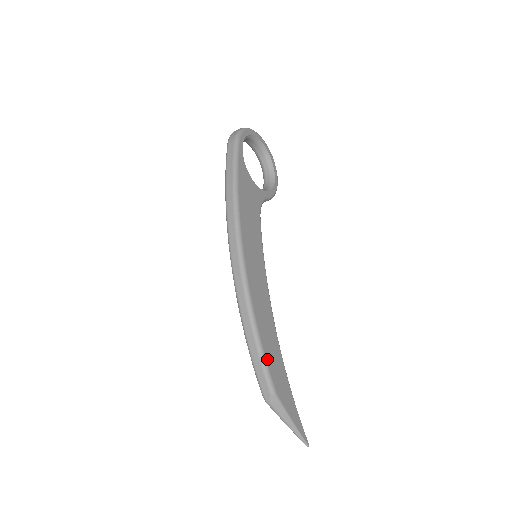
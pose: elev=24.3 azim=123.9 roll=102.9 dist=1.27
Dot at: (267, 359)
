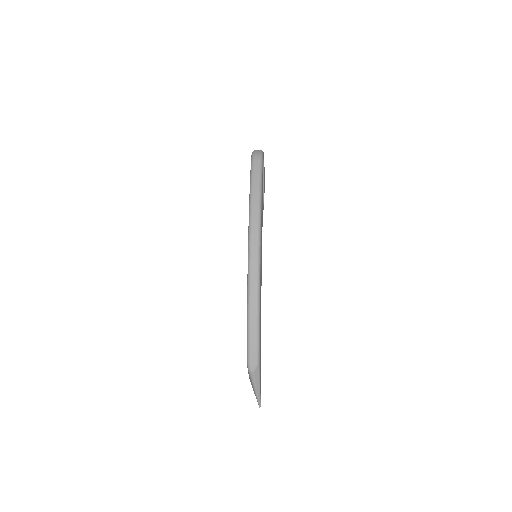
Dot at: occluded
